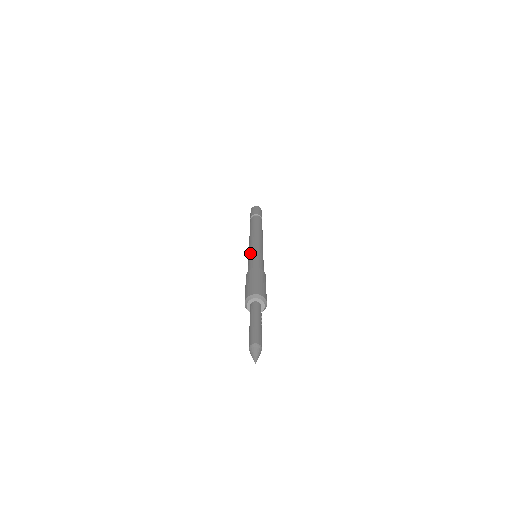
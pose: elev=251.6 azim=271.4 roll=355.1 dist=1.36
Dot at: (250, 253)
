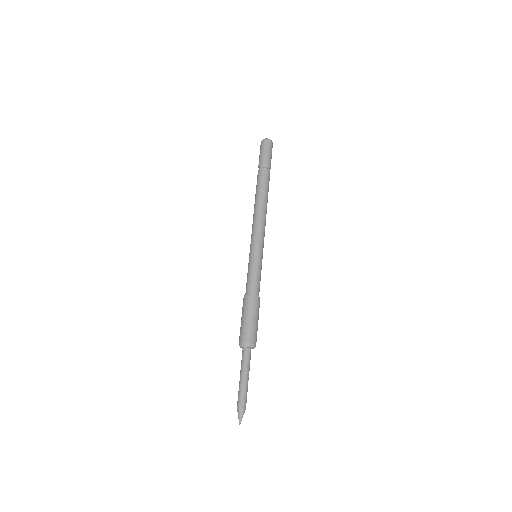
Dot at: (251, 258)
